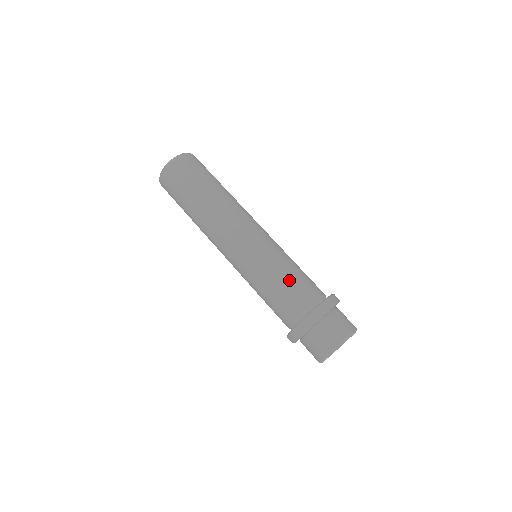
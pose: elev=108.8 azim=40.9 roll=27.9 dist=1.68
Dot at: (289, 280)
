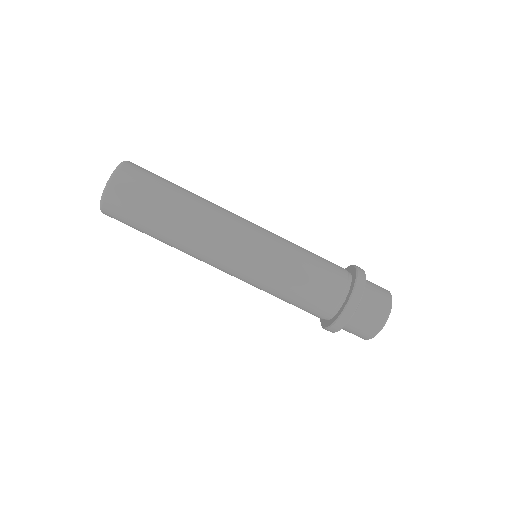
Dot at: (311, 275)
